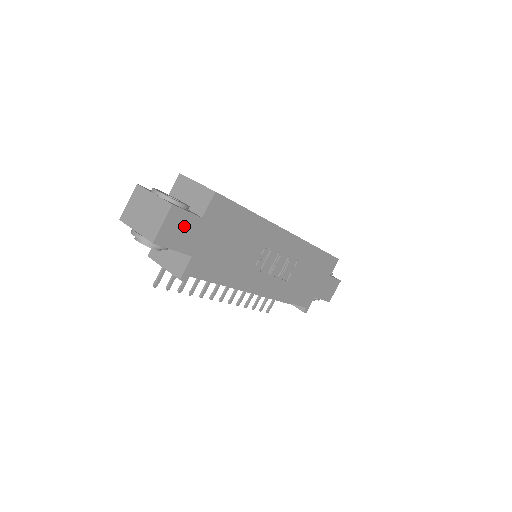
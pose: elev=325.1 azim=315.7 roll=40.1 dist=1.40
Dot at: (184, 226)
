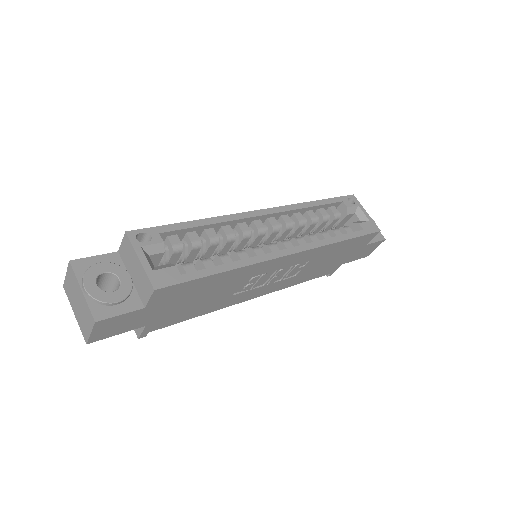
Dot at: (122, 321)
